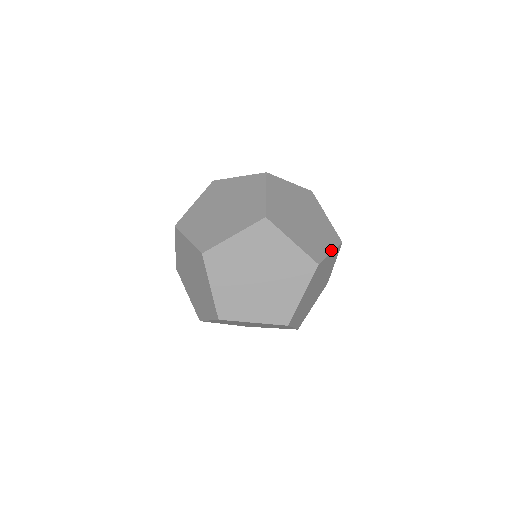
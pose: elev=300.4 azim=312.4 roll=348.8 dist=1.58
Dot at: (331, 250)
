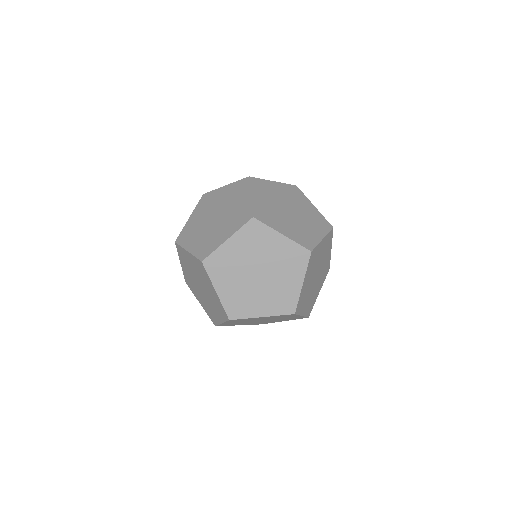
Dot at: (330, 250)
